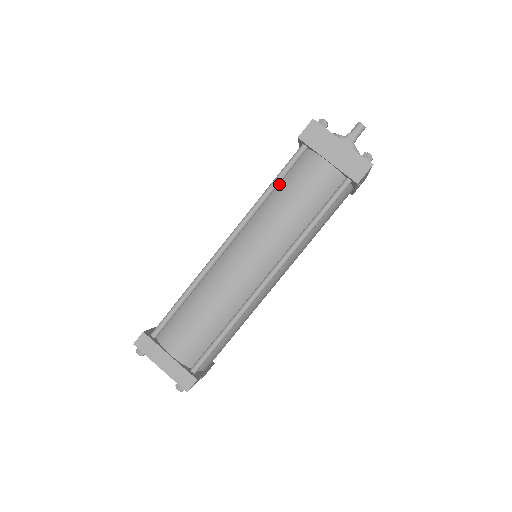
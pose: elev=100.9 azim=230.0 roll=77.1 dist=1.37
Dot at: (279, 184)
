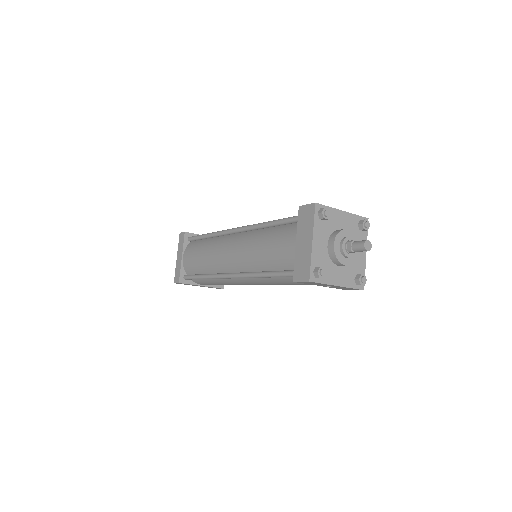
Dot at: (278, 226)
